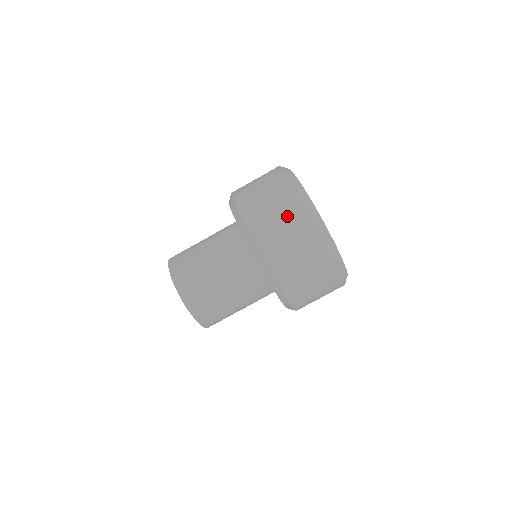
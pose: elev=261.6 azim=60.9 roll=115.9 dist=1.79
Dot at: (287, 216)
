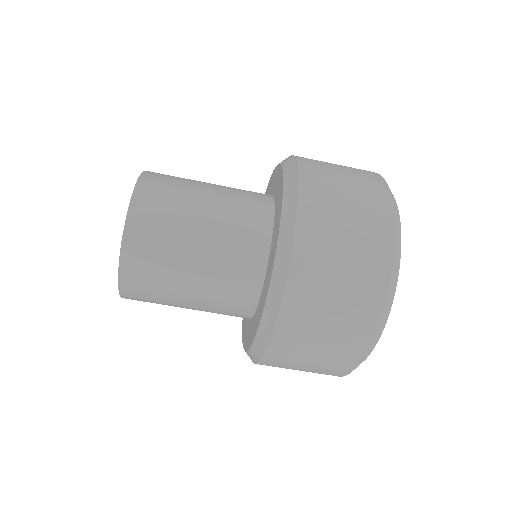
Dot at: (362, 226)
